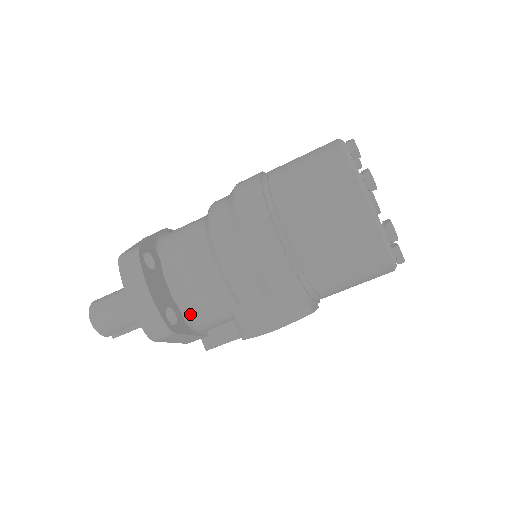
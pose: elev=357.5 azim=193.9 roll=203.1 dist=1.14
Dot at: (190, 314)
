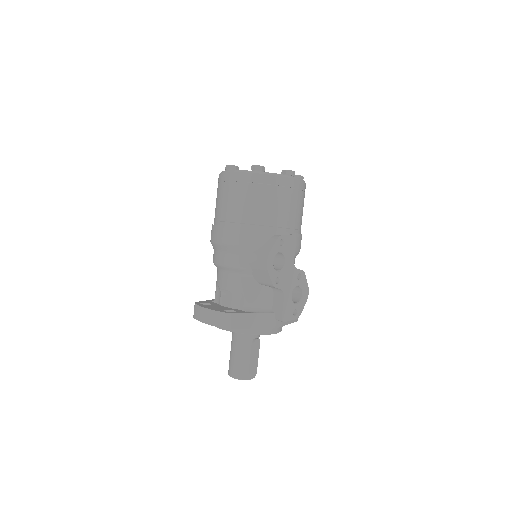
Dot at: (244, 306)
